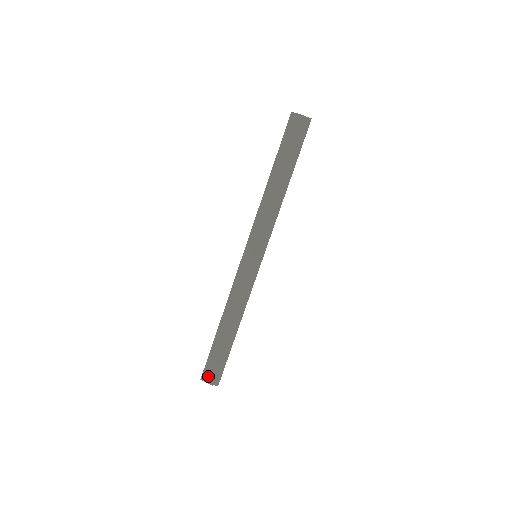
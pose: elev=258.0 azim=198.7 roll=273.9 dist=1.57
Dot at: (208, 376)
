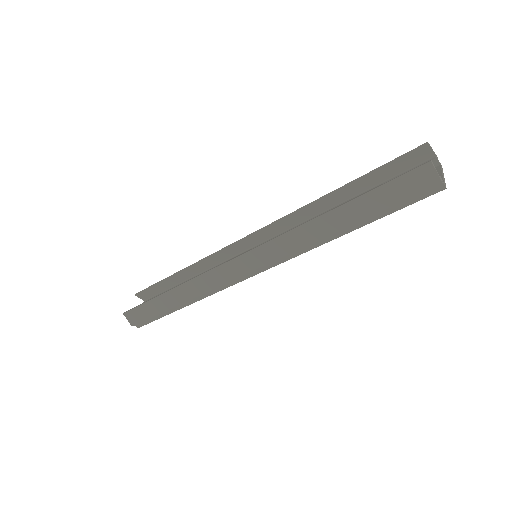
Dot at: (132, 317)
